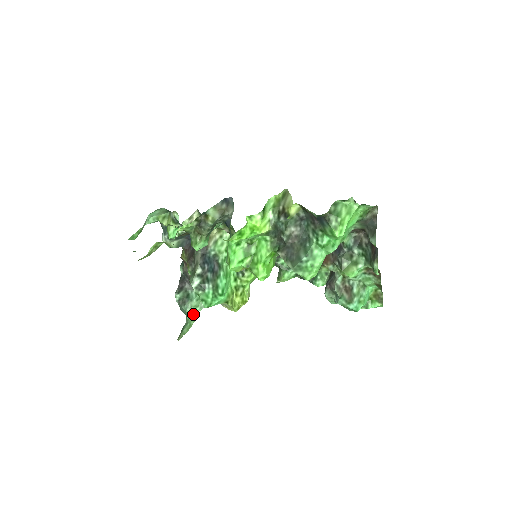
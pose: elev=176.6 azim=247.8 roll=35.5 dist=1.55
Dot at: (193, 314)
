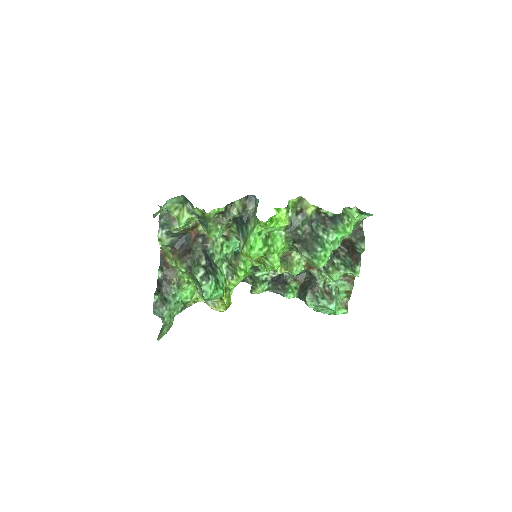
Dot at: (172, 316)
